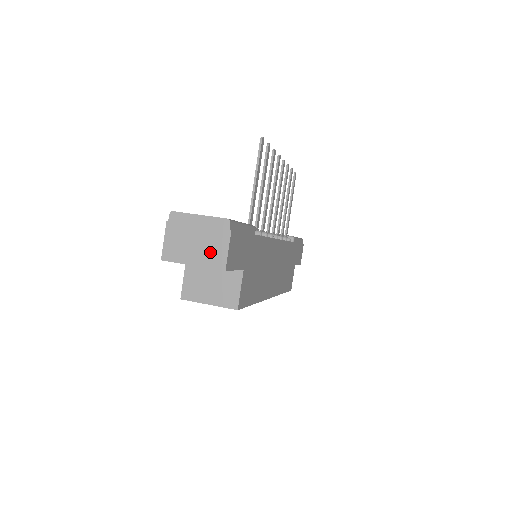
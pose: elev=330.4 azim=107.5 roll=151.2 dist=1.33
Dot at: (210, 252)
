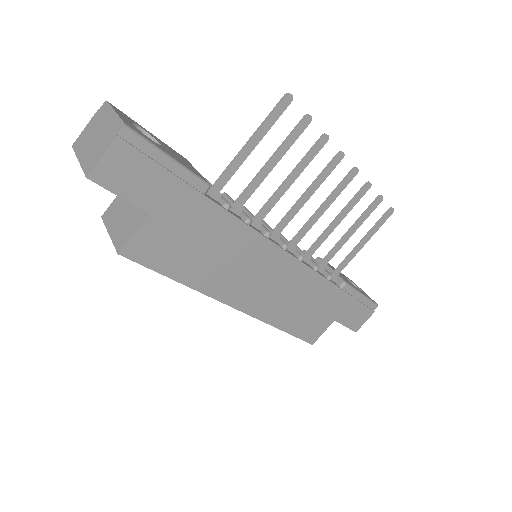
Dot at: (94, 152)
